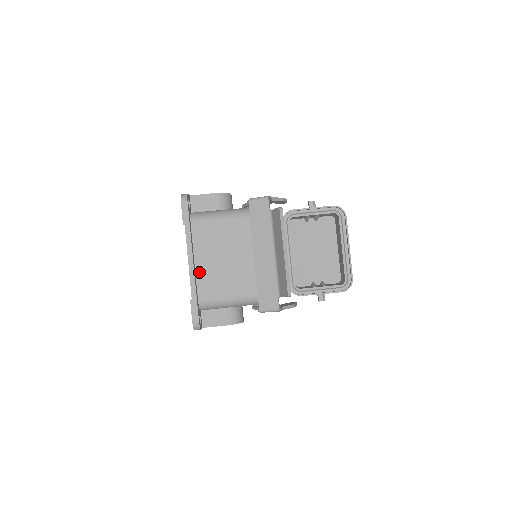
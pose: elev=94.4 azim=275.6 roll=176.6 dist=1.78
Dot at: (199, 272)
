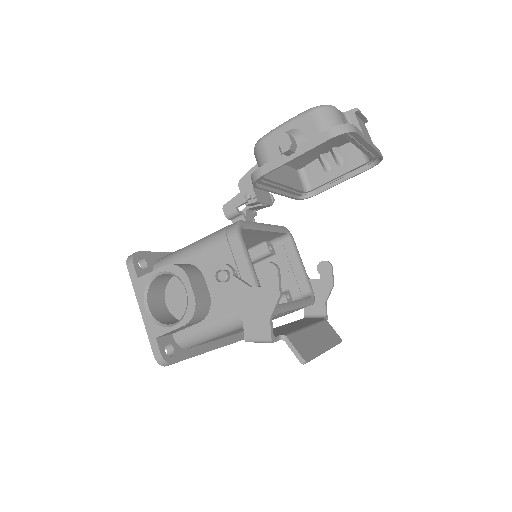
Dot at: occluded
